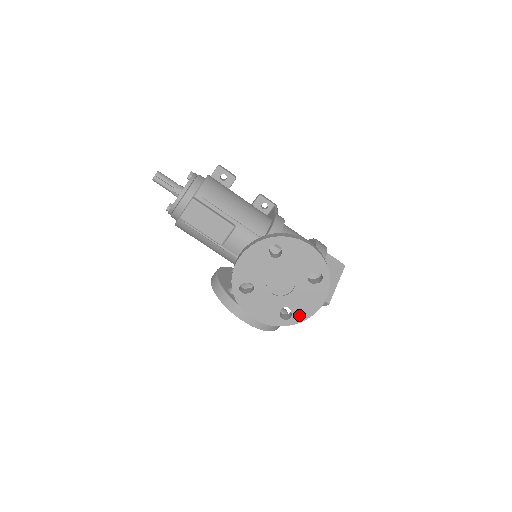
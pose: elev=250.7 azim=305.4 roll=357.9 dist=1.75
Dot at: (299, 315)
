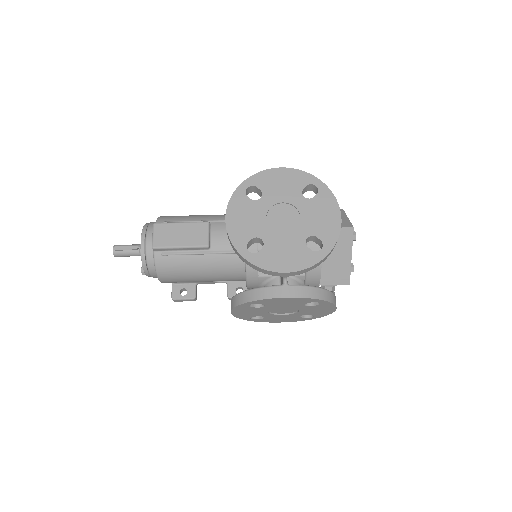
Dot at: (328, 236)
